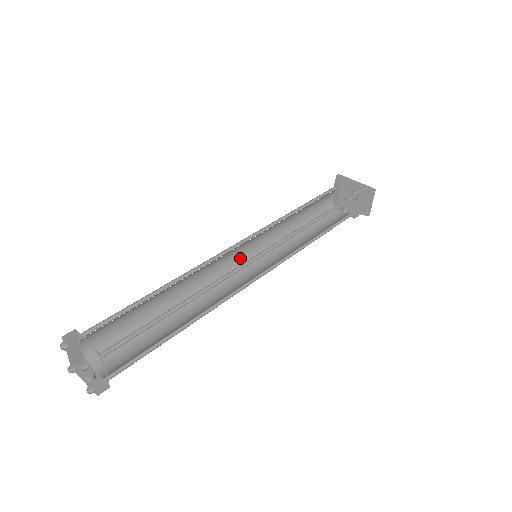
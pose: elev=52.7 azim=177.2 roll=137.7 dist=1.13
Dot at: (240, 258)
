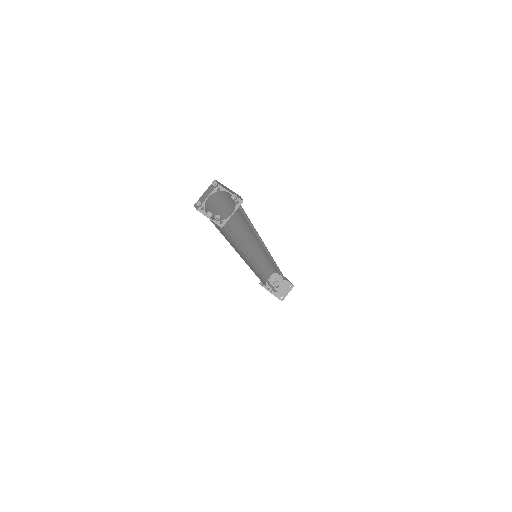
Dot at: occluded
